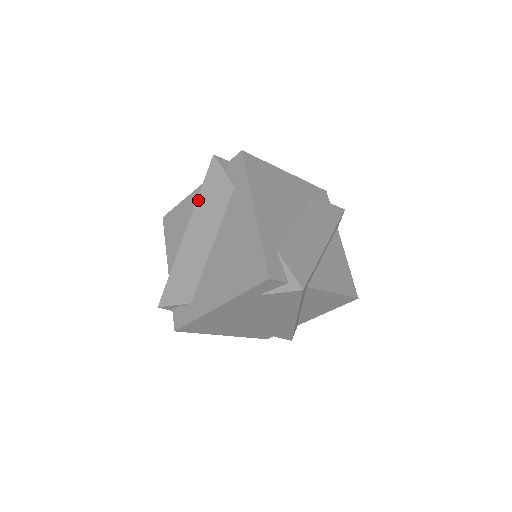
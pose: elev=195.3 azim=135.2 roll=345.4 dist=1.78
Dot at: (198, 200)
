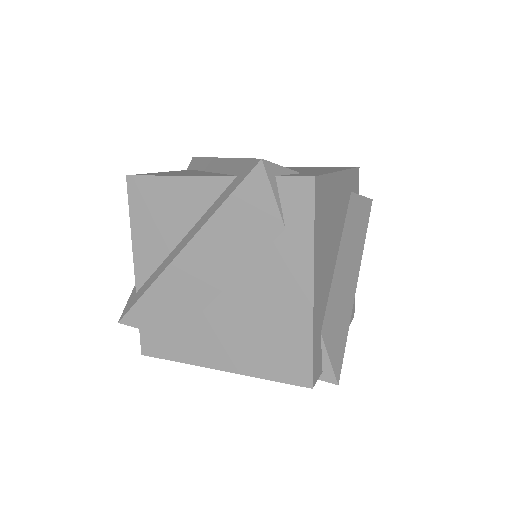
Dot at: (215, 217)
